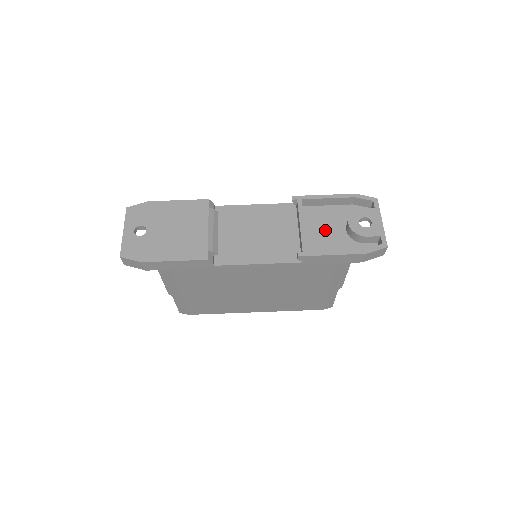
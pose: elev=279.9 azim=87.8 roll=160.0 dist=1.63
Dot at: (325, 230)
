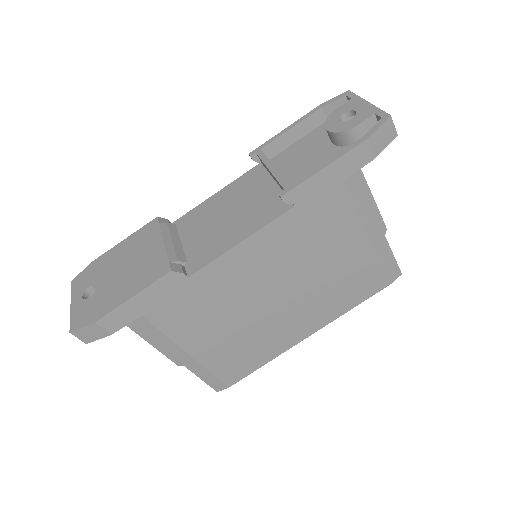
Dot at: (307, 161)
